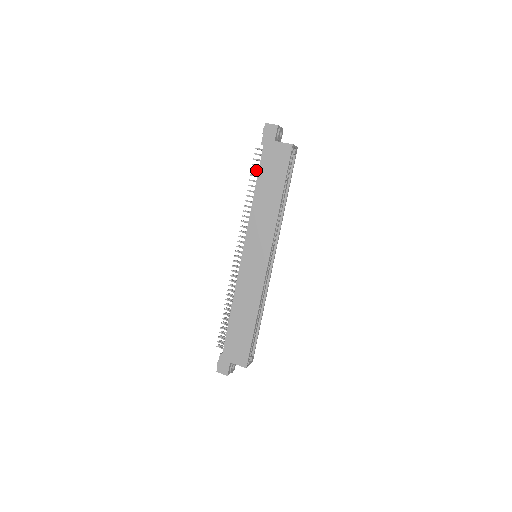
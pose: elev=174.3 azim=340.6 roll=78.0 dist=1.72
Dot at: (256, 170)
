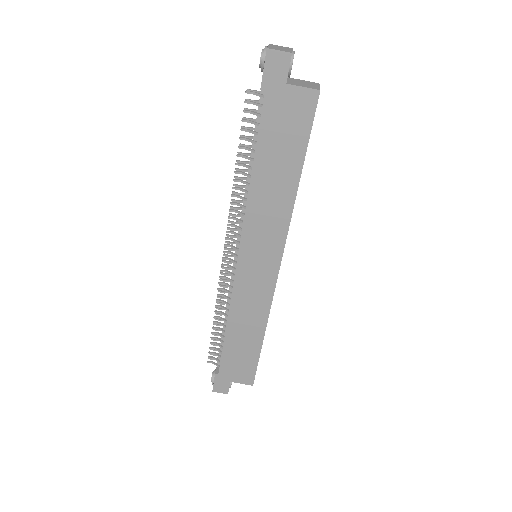
Dot at: (250, 131)
